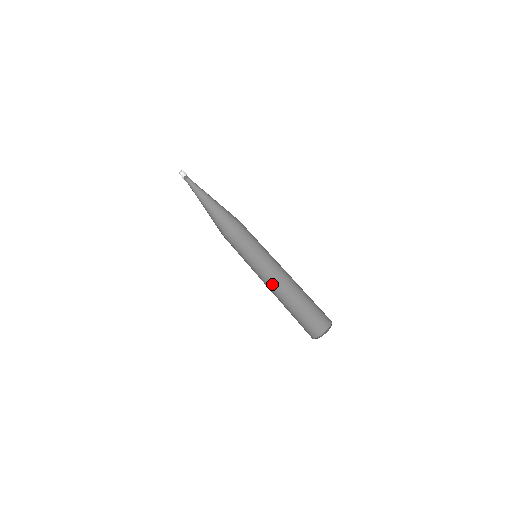
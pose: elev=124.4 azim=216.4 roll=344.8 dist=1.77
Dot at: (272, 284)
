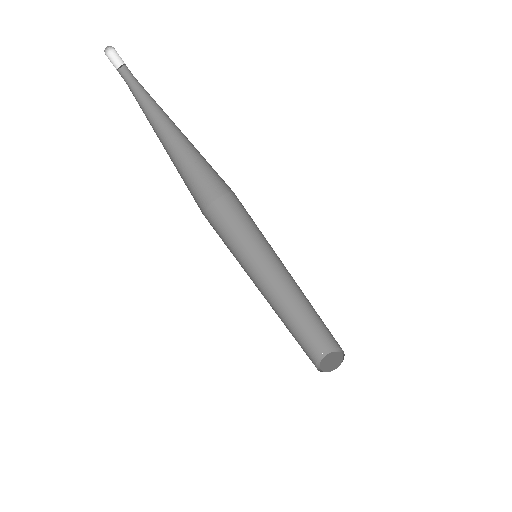
Dot at: (267, 293)
